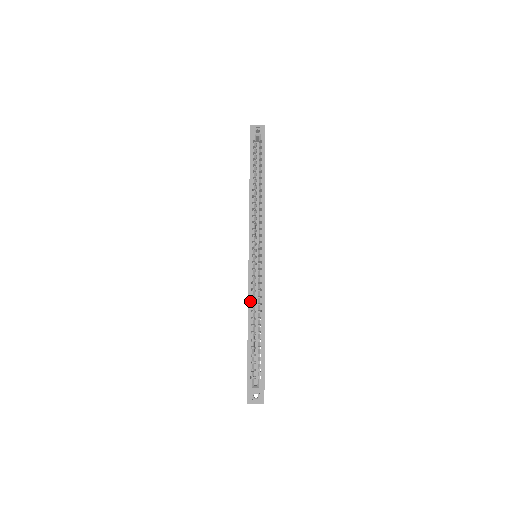
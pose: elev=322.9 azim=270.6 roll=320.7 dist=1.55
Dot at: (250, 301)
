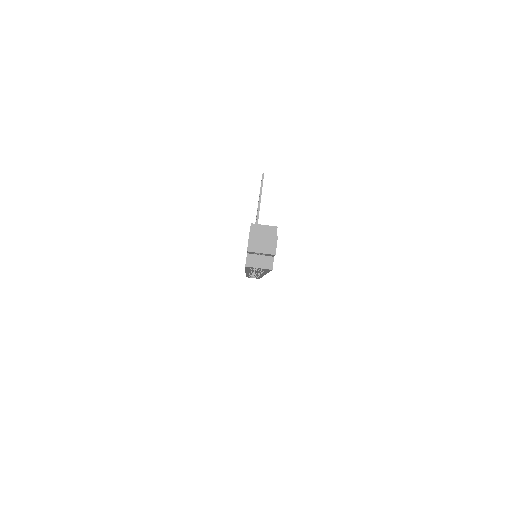
Dot at: occluded
